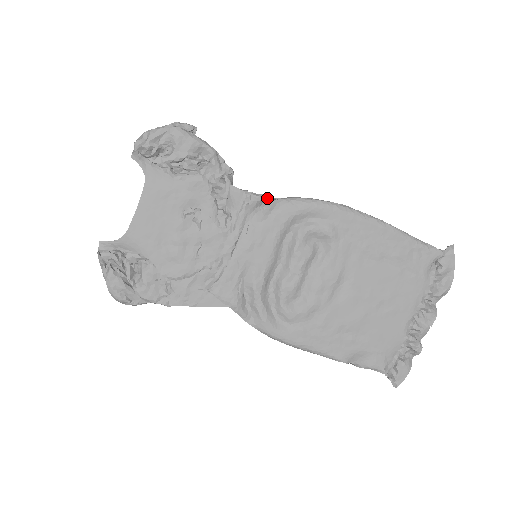
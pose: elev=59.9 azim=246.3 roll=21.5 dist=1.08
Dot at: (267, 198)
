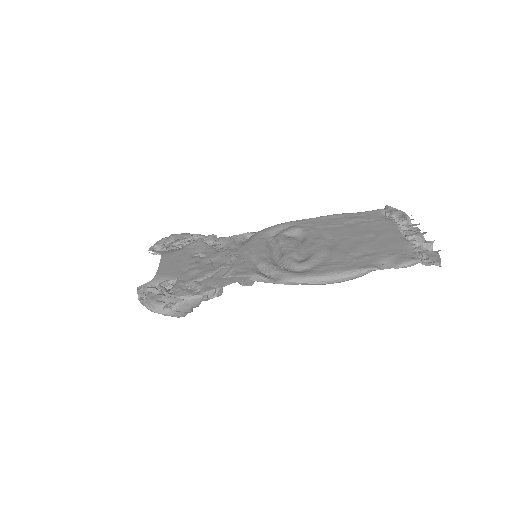
Dot at: (245, 237)
